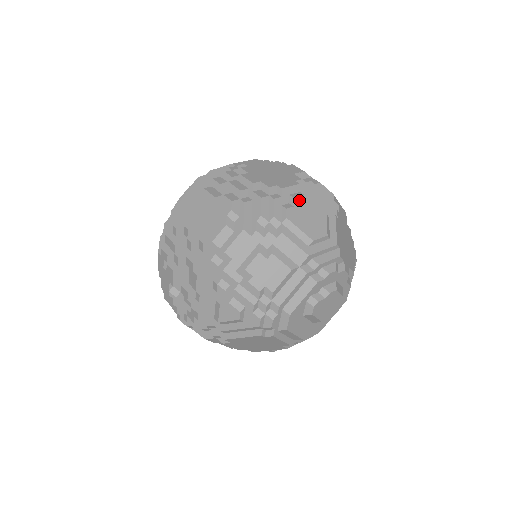
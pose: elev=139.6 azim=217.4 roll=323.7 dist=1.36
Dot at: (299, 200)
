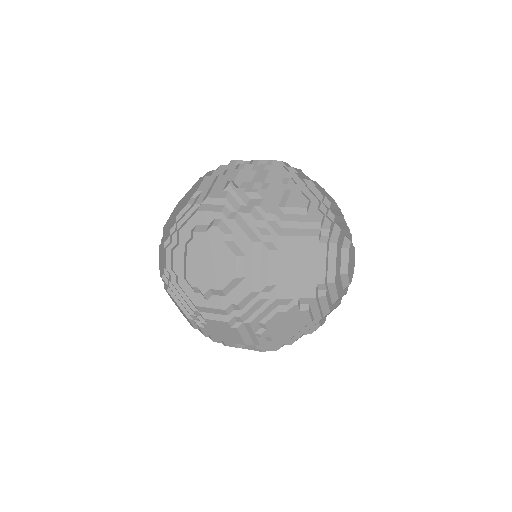
Dot at: occluded
